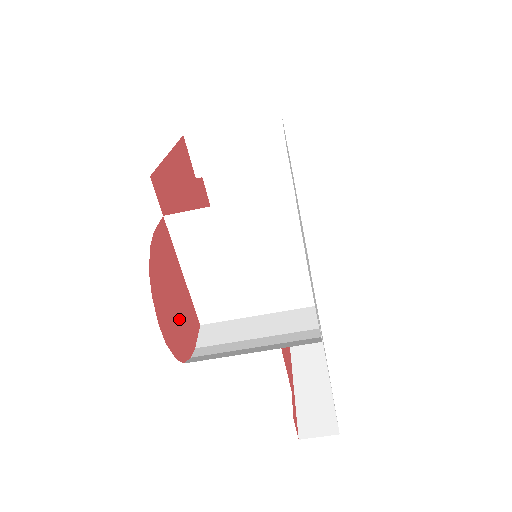
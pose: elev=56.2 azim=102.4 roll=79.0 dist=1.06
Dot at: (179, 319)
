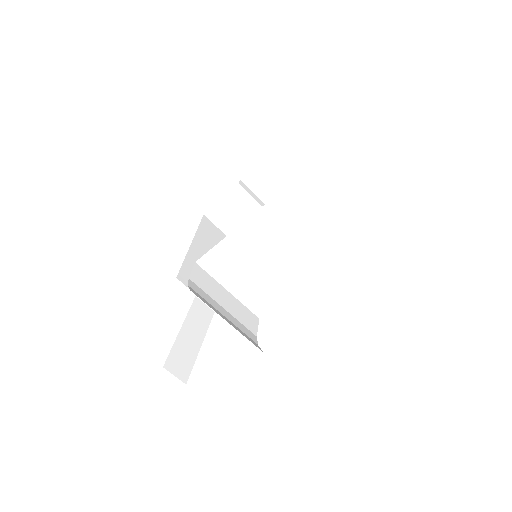
Dot at: occluded
